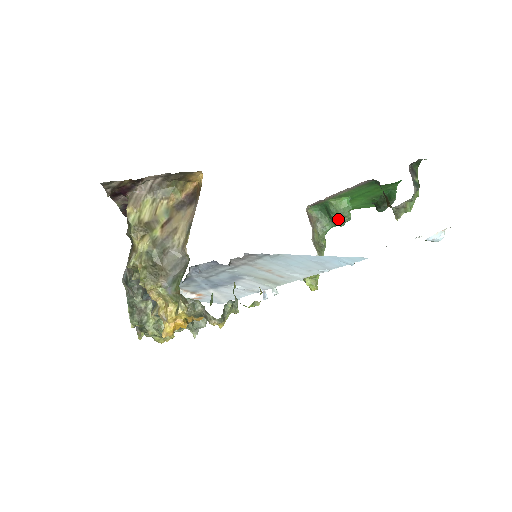
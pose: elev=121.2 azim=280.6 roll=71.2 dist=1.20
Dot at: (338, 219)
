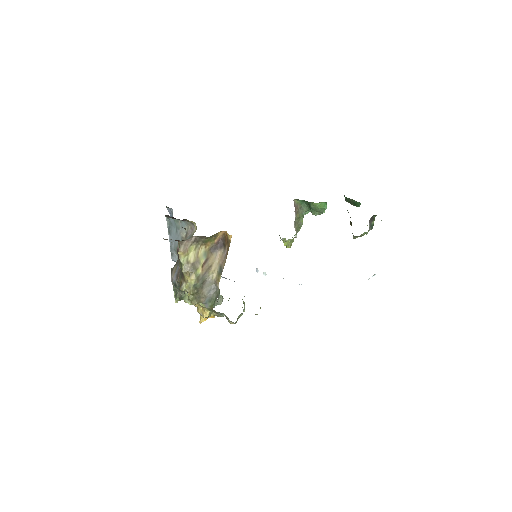
Dot at: (315, 213)
